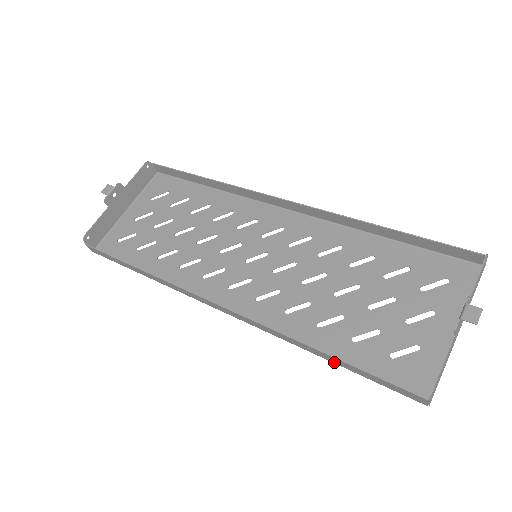
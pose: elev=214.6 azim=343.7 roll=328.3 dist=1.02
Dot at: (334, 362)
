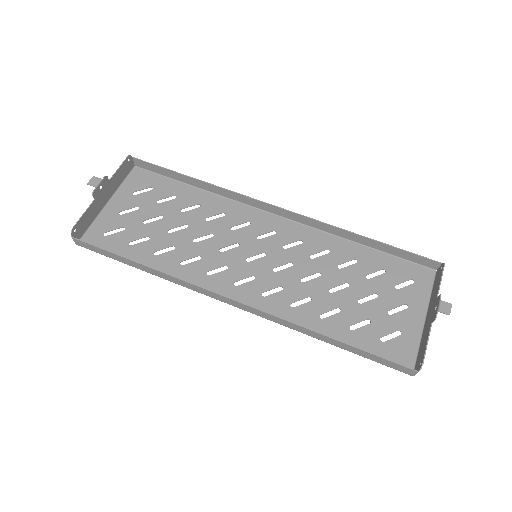
Dot at: (340, 347)
